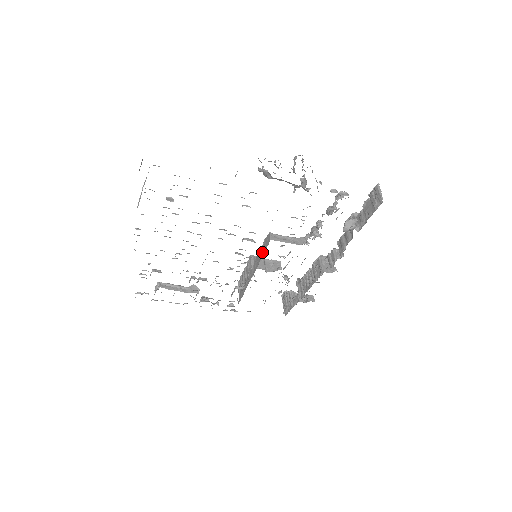
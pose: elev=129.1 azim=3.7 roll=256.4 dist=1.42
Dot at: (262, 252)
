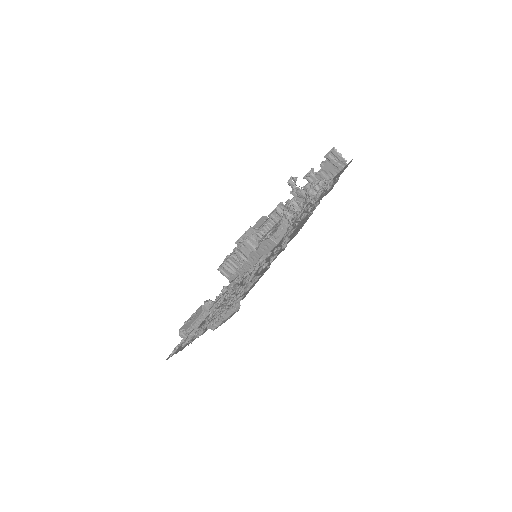
Dot at: (263, 252)
